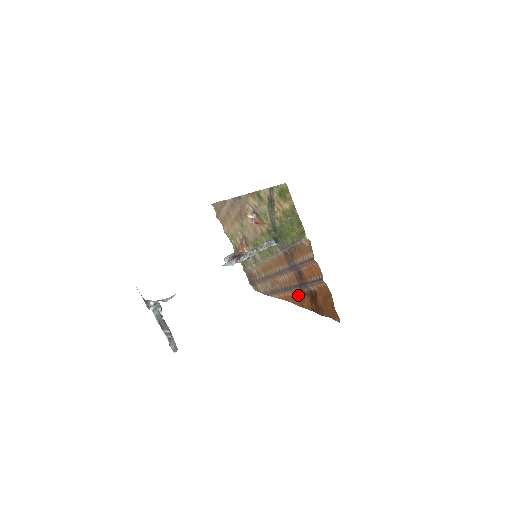
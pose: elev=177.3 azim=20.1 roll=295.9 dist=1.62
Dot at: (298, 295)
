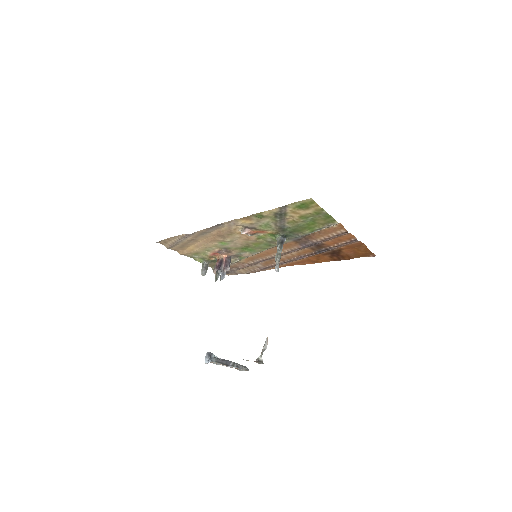
Dot at: (311, 258)
